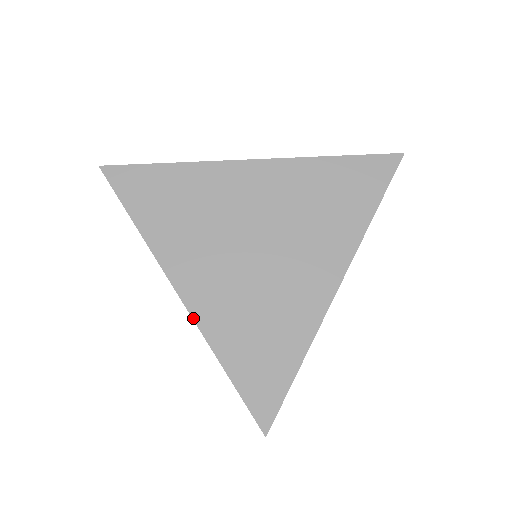
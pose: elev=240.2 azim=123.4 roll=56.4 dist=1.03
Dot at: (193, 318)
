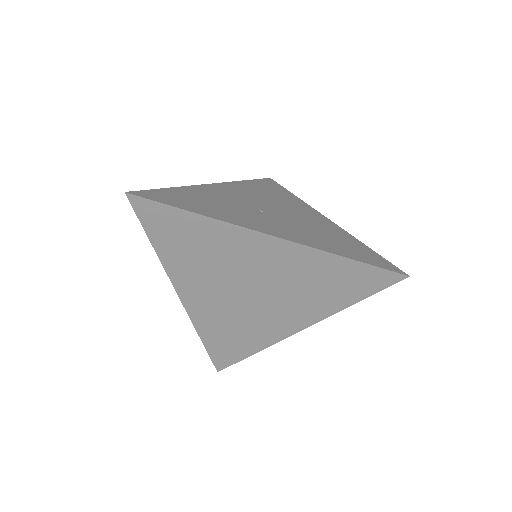
Dot at: (187, 312)
